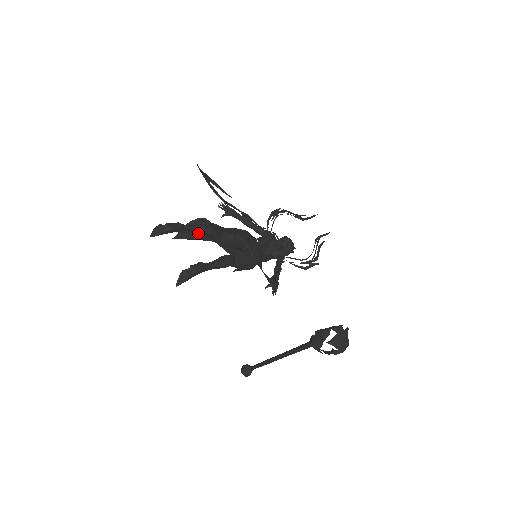
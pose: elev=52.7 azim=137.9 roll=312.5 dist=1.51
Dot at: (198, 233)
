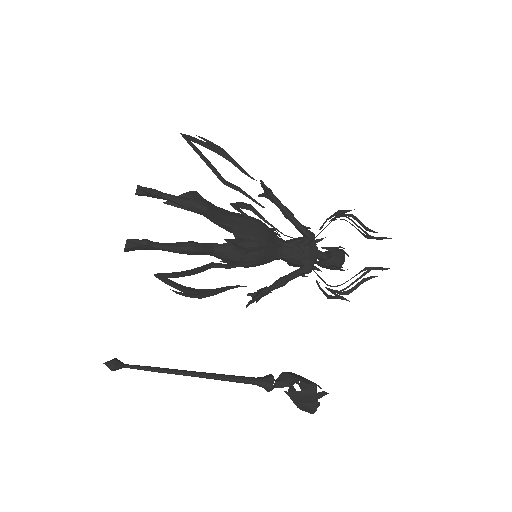
Dot at: occluded
